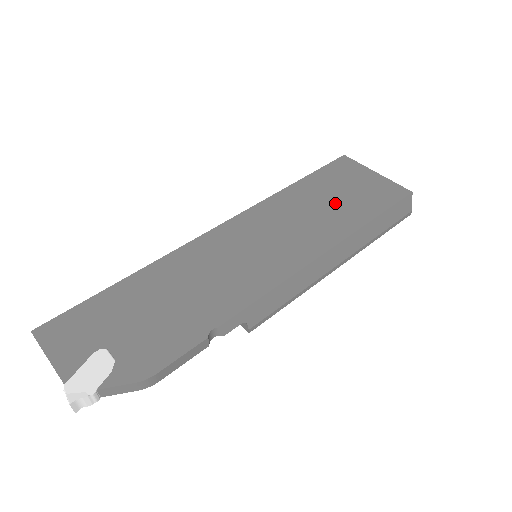
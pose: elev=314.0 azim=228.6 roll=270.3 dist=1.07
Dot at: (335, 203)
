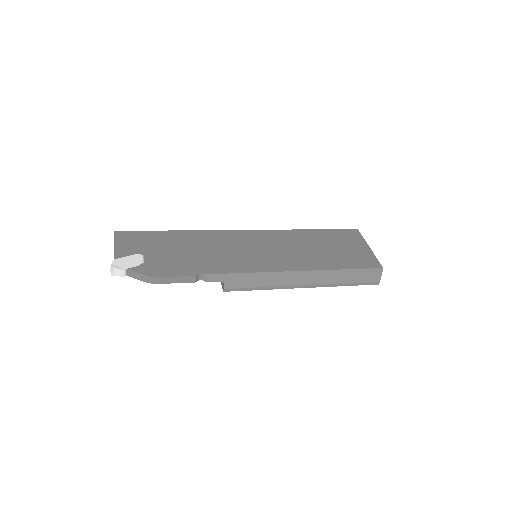
Dot at: (326, 251)
